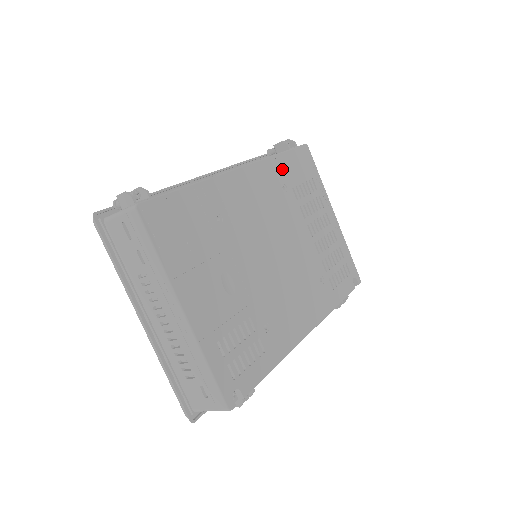
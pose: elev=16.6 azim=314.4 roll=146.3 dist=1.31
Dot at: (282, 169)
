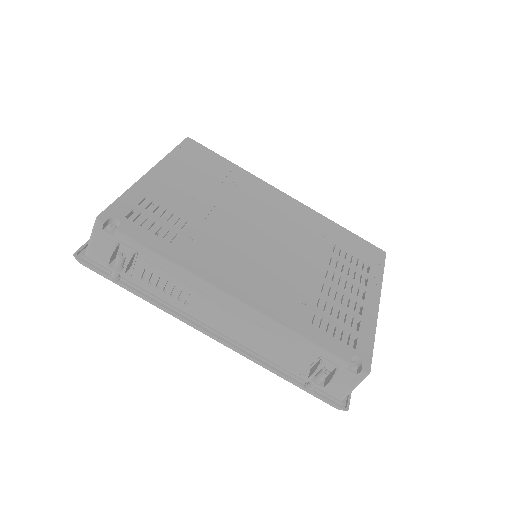
Dot at: (334, 231)
